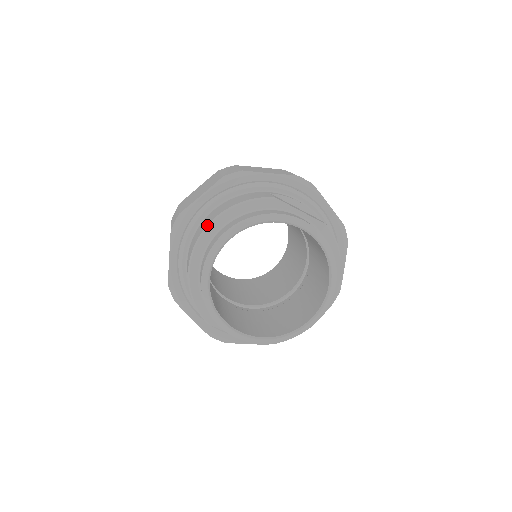
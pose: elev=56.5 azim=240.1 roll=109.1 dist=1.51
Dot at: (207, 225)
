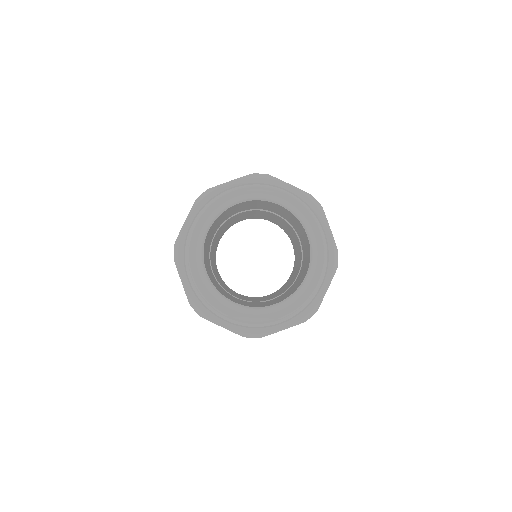
Dot at: (191, 234)
